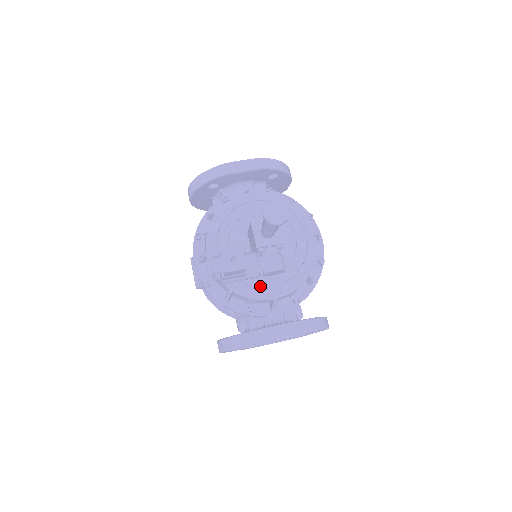
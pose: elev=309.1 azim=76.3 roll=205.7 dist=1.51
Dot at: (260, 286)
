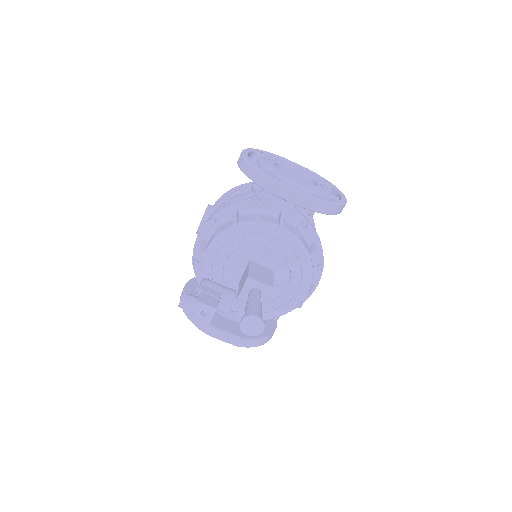
Dot at: occluded
